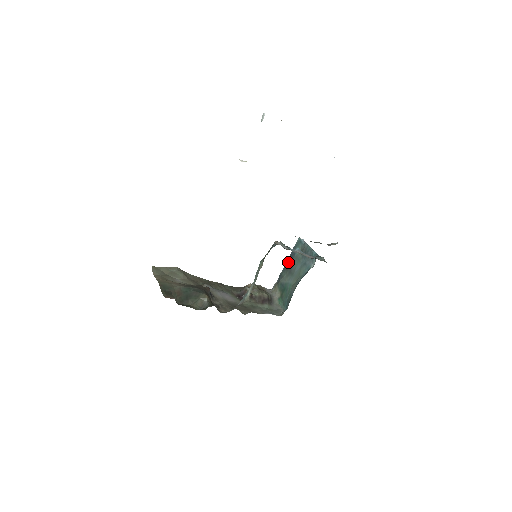
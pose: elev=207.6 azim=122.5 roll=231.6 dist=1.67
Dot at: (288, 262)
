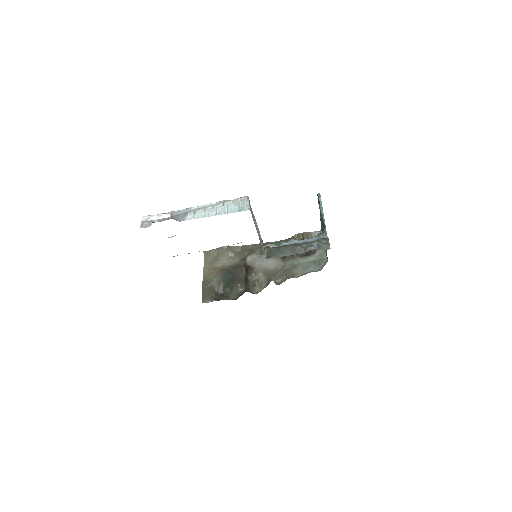
Dot at: occluded
